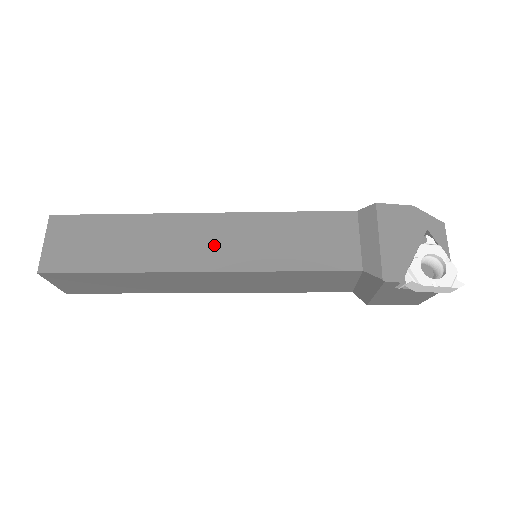
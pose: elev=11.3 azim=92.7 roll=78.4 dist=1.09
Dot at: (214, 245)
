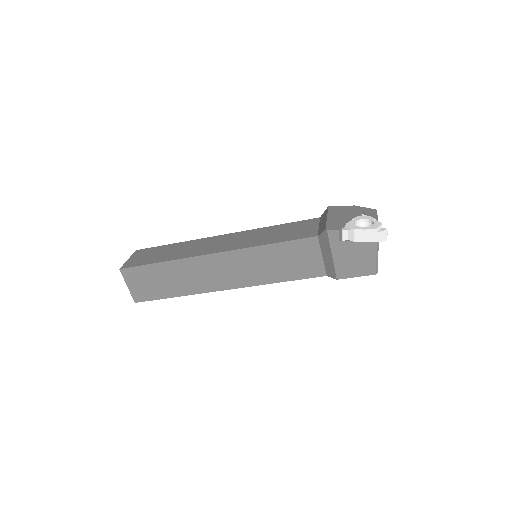
Dot at: (226, 243)
